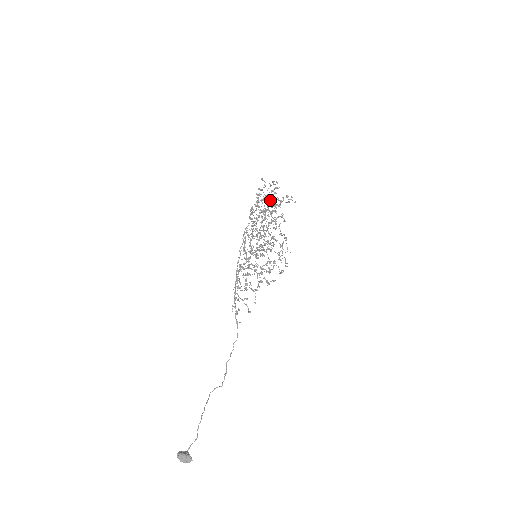
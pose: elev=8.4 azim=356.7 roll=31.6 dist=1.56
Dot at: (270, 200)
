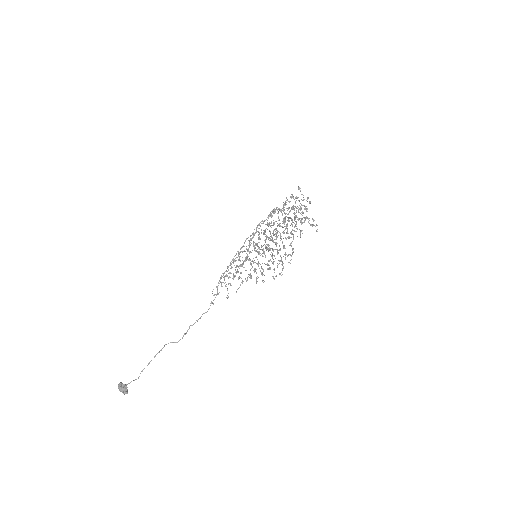
Dot at: occluded
